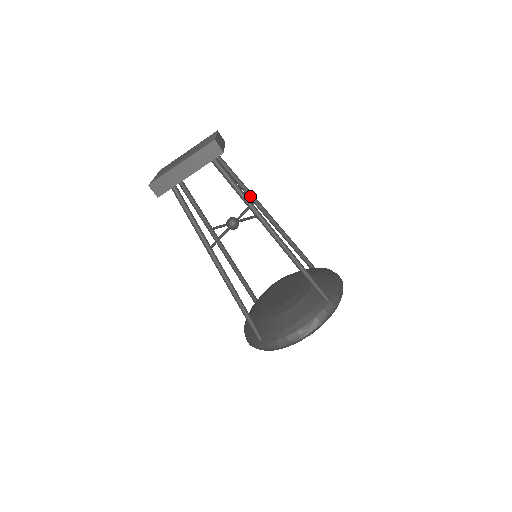
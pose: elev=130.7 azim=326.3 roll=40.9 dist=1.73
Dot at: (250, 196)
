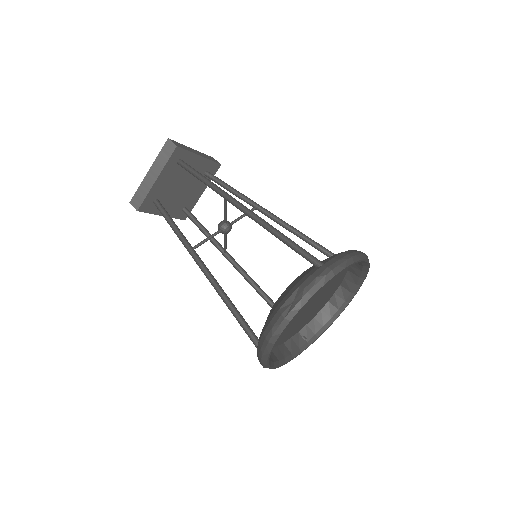
Dot at: (249, 202)
